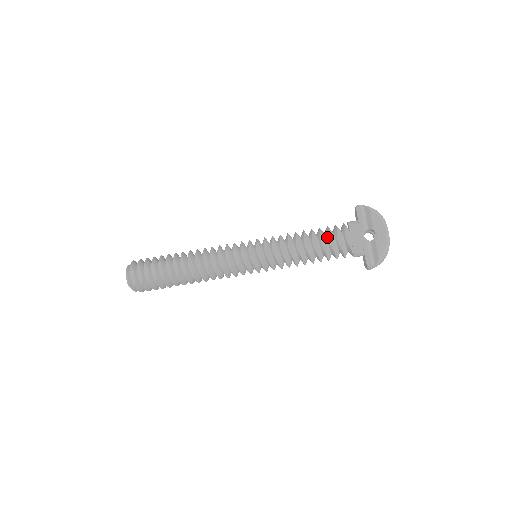
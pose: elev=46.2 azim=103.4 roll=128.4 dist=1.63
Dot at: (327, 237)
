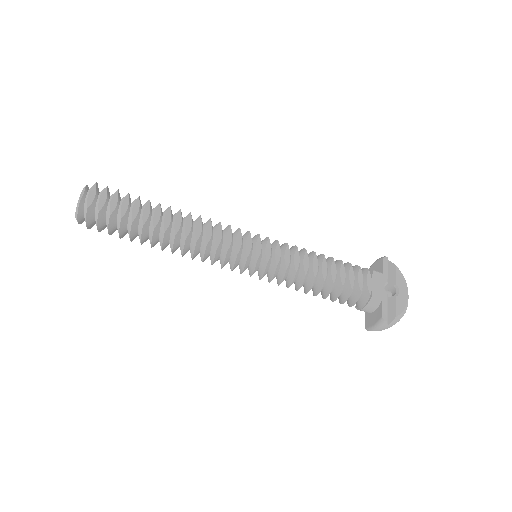
Dot at: (347, 271)
